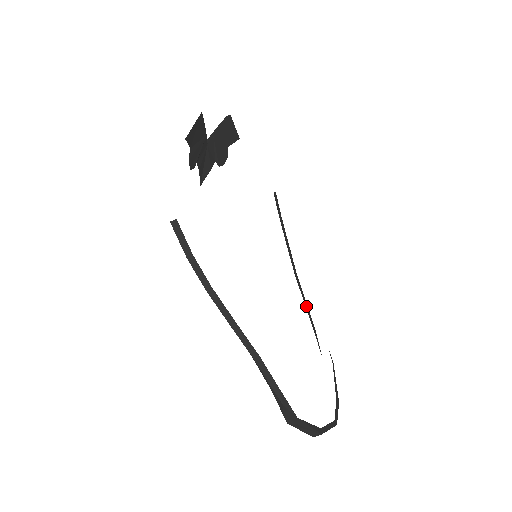
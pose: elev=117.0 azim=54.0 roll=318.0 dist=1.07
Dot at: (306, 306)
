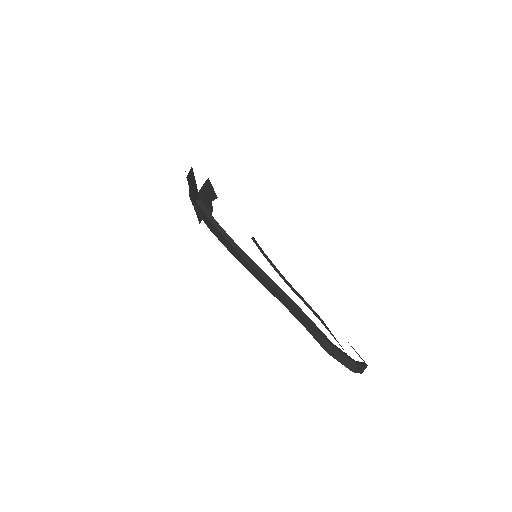
Dot at: (306, 304)
